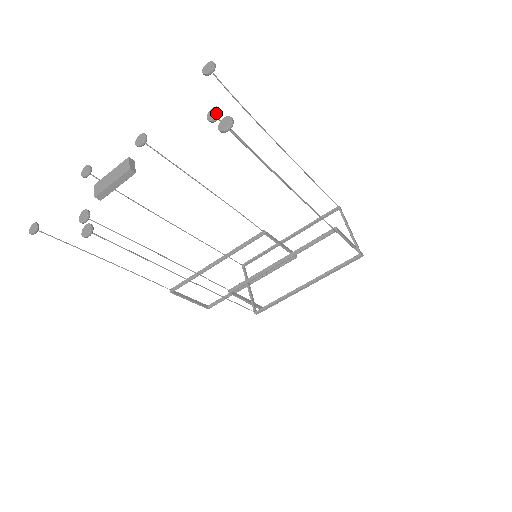
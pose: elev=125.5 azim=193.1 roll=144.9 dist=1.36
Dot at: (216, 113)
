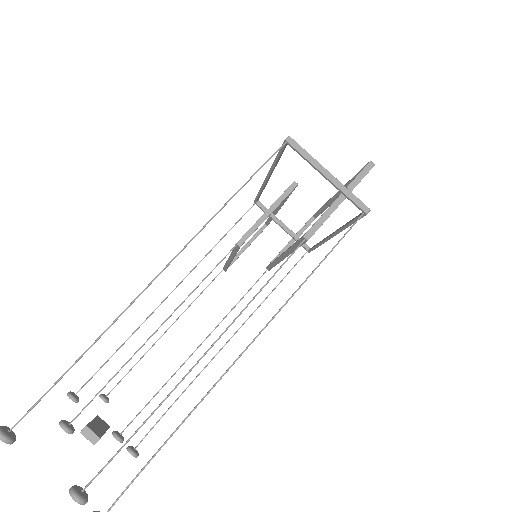
Dot at: (78, 501)
